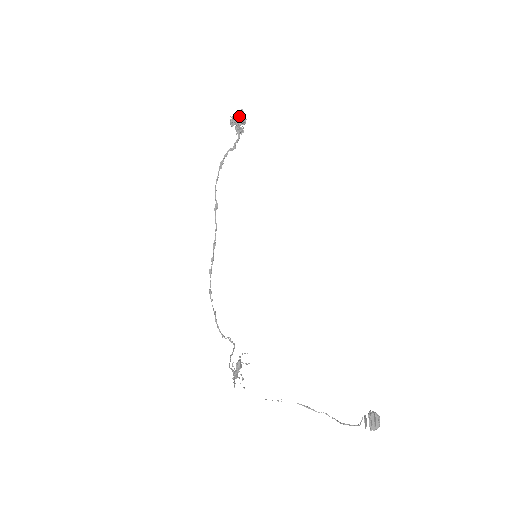
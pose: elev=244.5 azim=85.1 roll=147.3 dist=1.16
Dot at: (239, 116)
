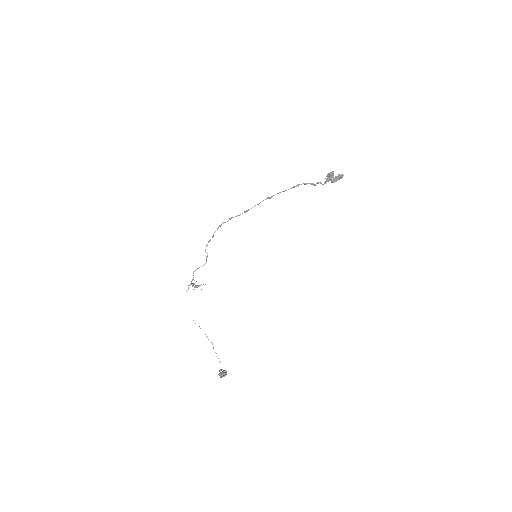
Dot at: (336, 179)
